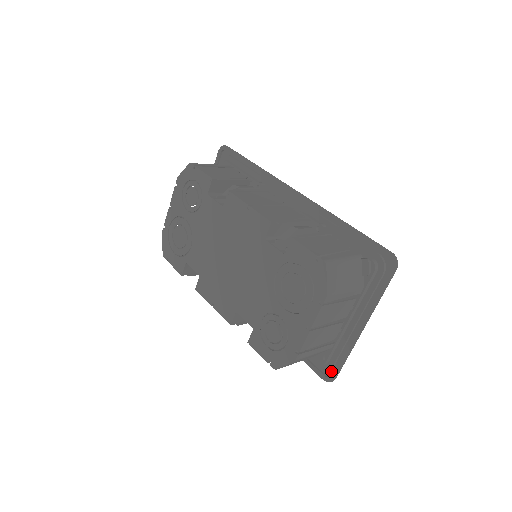
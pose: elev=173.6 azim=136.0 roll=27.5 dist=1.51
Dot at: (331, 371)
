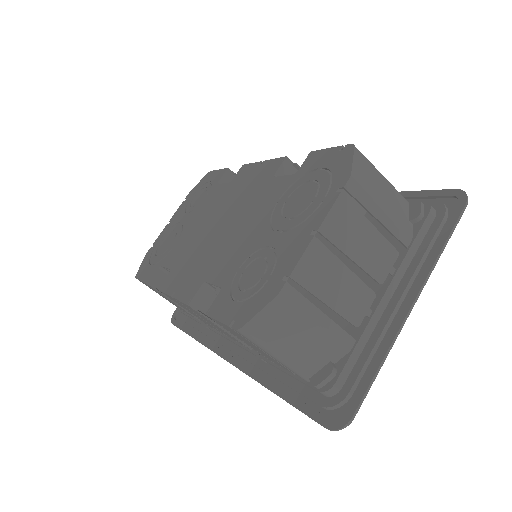
Dot at: (345, 408)
